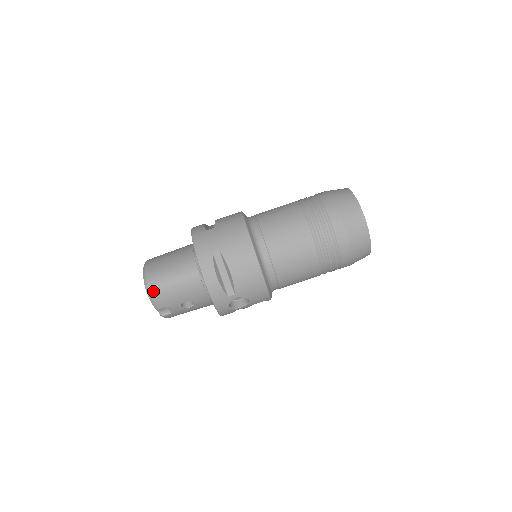
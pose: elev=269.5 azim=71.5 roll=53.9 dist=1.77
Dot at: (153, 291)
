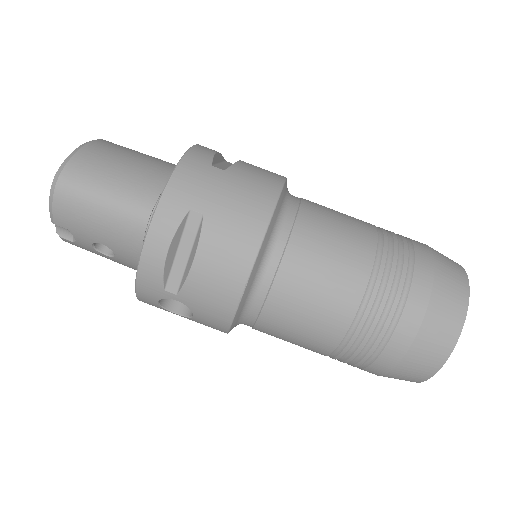
Dot at: (61, 192)
